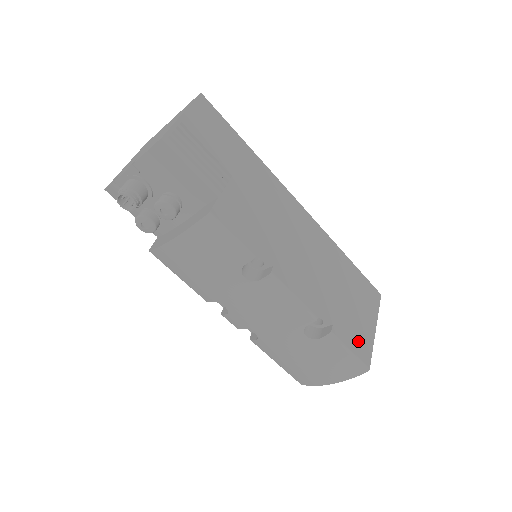
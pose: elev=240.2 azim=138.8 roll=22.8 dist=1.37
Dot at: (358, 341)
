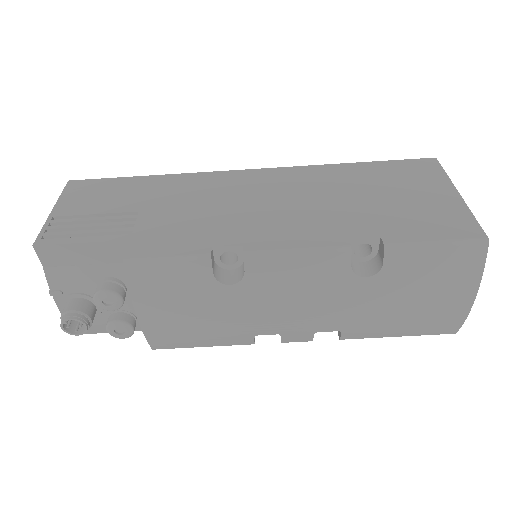
Dot at: (439, 224)
